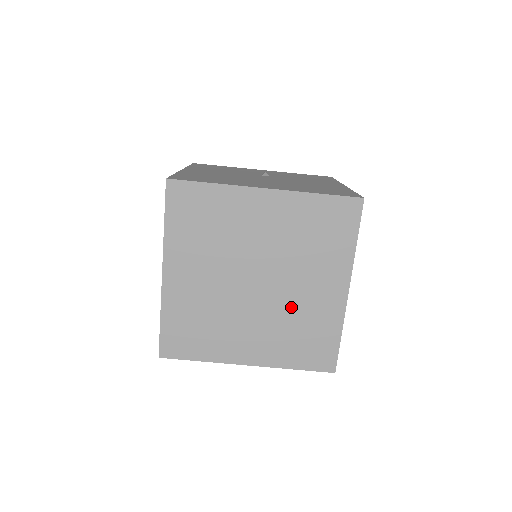
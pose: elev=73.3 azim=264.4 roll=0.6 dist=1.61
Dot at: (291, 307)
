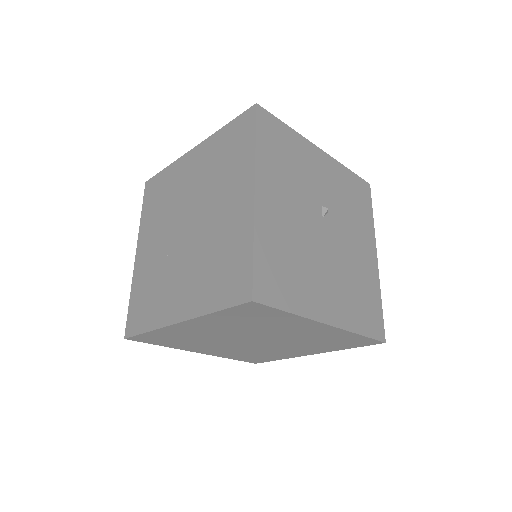
Dot at: (264, 350)
